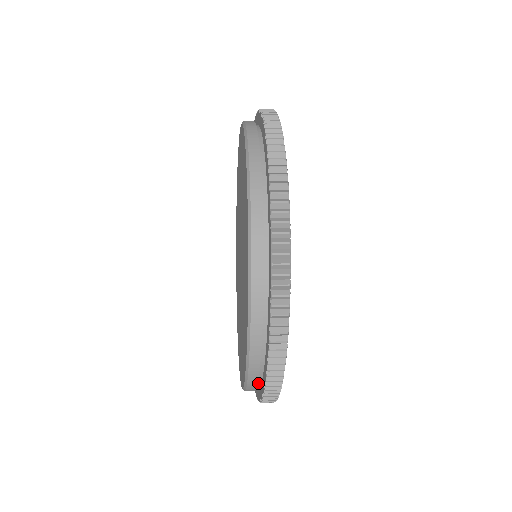
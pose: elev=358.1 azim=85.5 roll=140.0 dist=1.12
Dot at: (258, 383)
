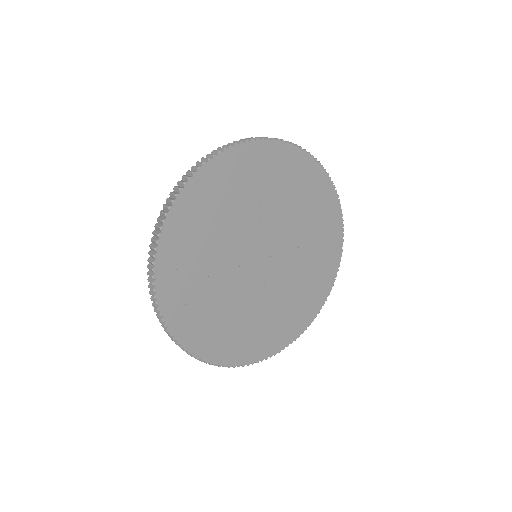
Dot at: occluded
